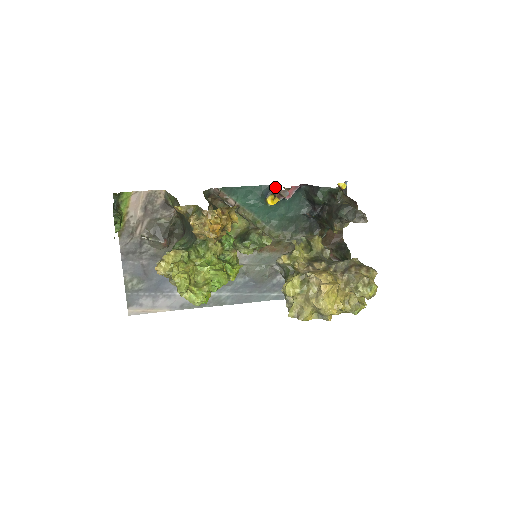
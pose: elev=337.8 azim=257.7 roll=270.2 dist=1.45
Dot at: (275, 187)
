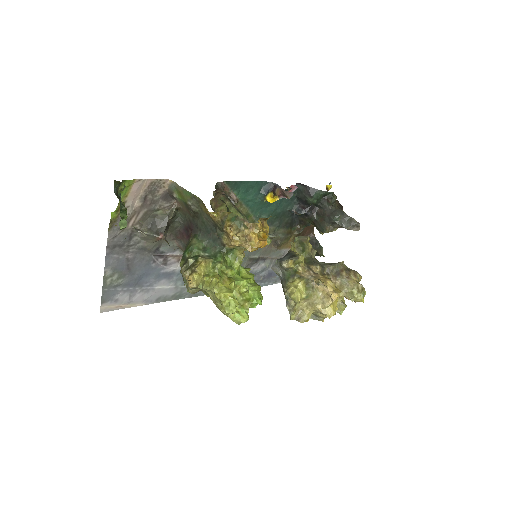
Dot at: (277, 185)
